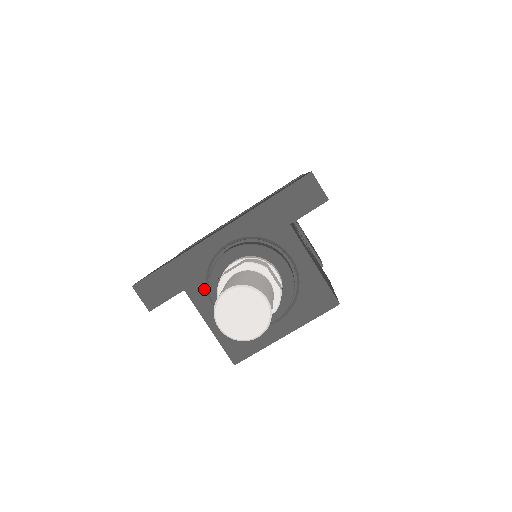
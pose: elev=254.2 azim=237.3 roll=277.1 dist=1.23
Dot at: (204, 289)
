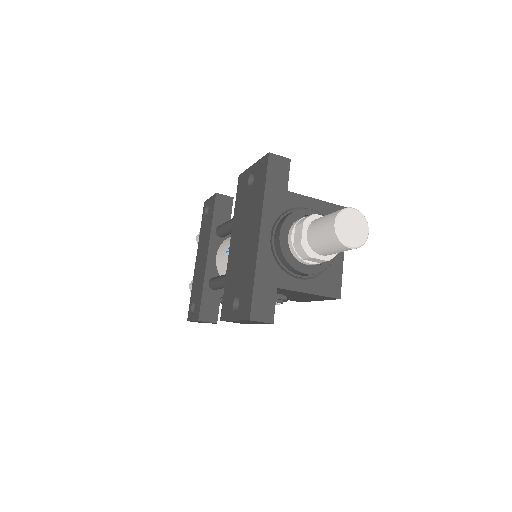
Dot at: (286, 275)
